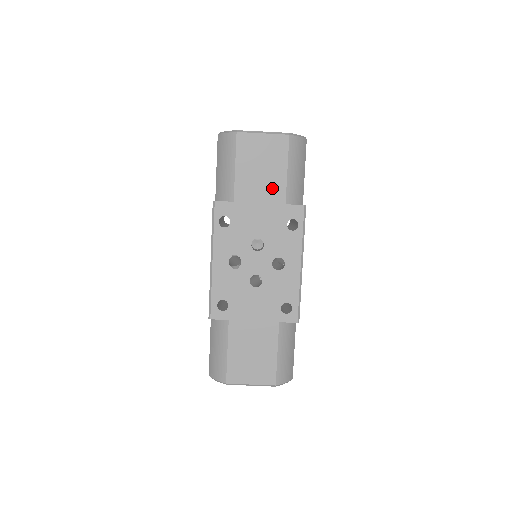
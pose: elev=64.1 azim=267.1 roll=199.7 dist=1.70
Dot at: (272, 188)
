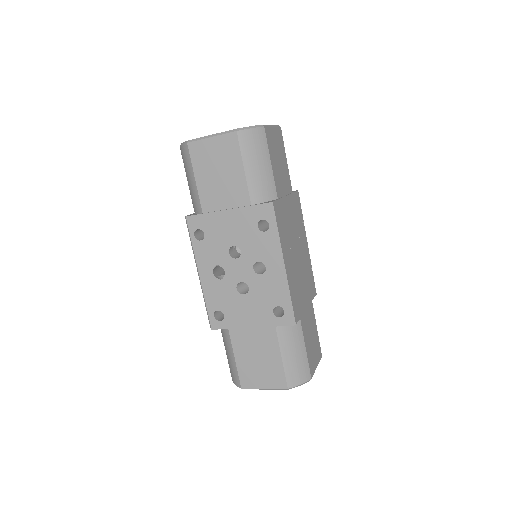
Dot at: (234, 191)
